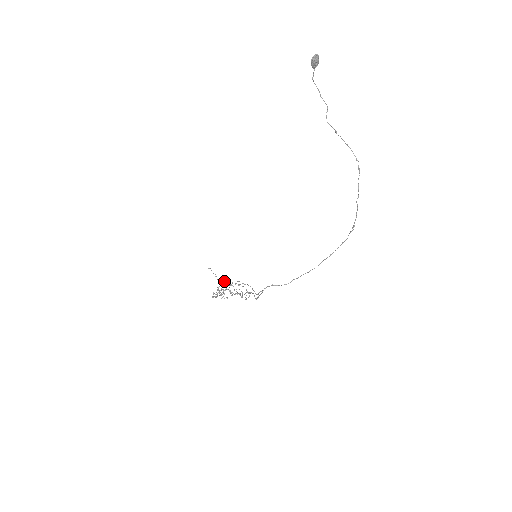
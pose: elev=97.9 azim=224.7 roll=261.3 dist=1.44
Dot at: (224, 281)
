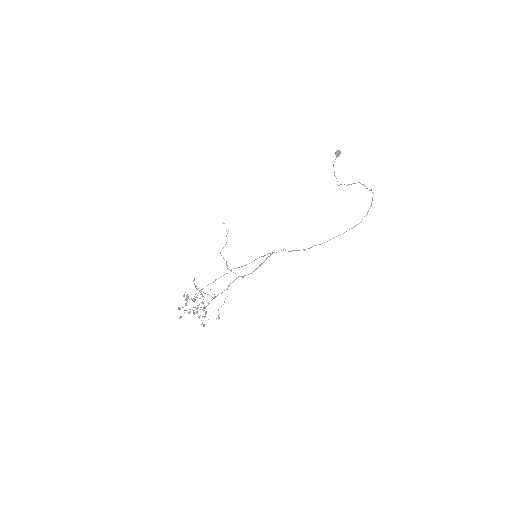
Dot at: occluded
